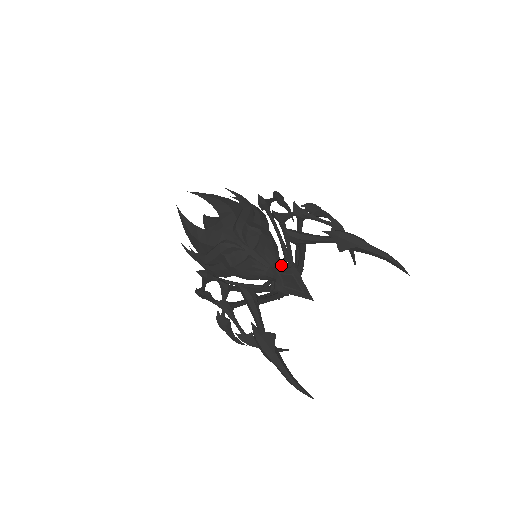
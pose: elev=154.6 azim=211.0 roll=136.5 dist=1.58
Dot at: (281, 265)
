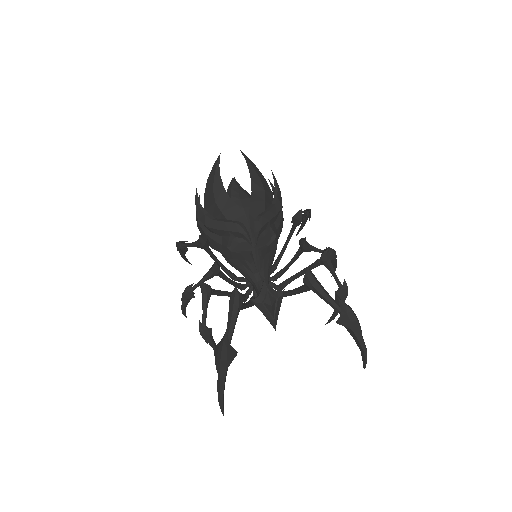
Dot at: (268, 277)
